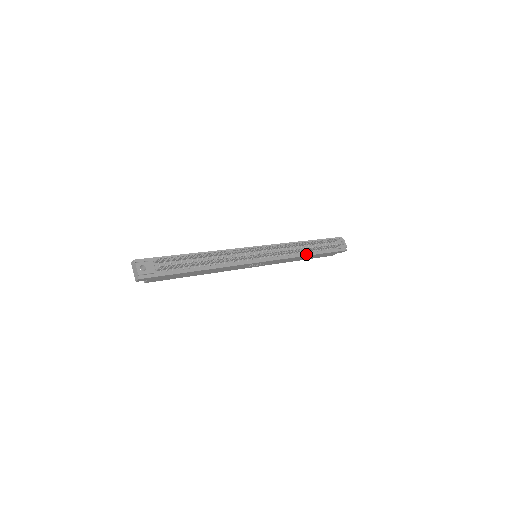
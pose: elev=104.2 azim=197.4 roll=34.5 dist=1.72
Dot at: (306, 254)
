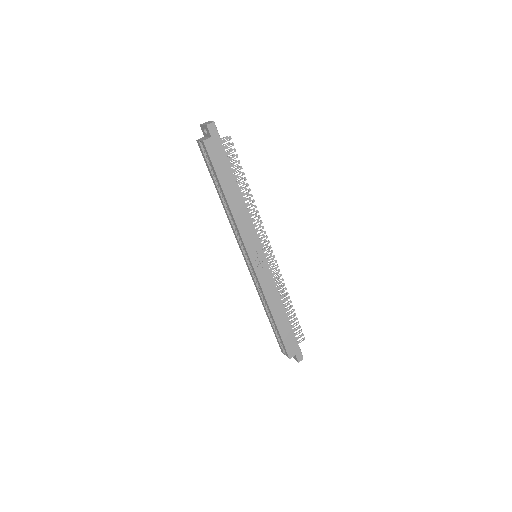
Dot at: (284, 309)
